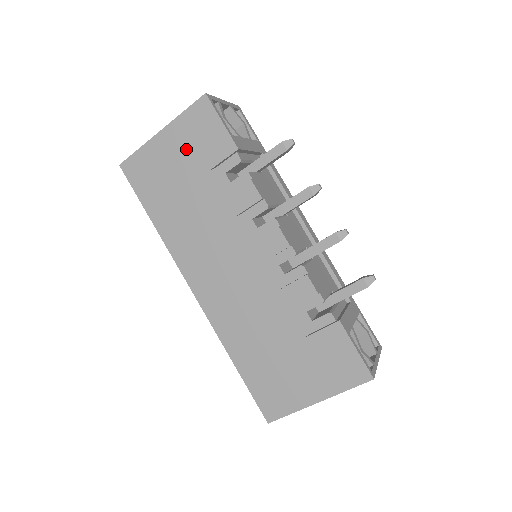
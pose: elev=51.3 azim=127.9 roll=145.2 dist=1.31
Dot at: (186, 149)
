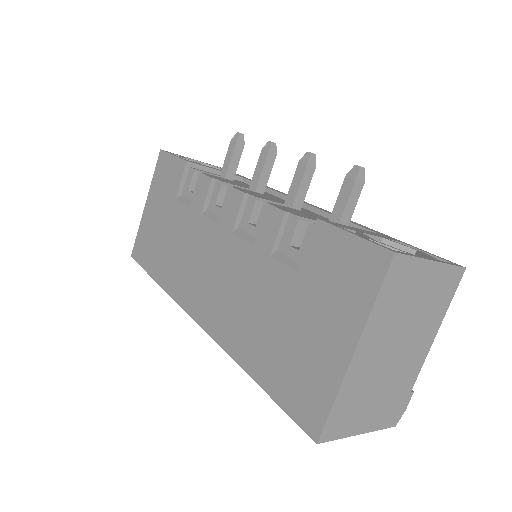
Dot at: (160, 199)
